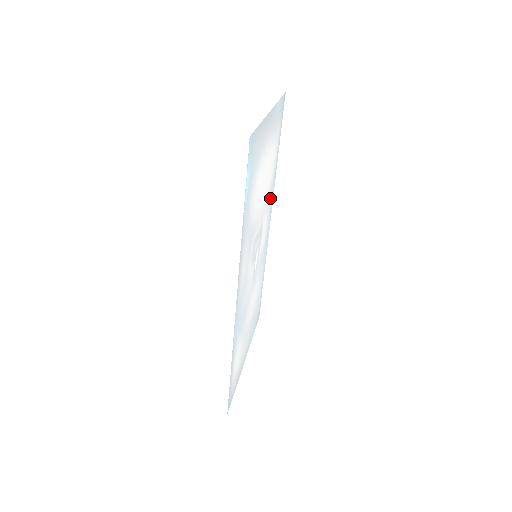
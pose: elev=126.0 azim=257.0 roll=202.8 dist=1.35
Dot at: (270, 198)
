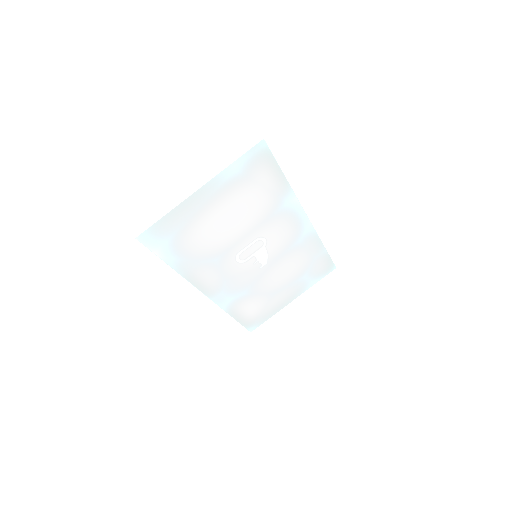
Dot at: (283, 210)
